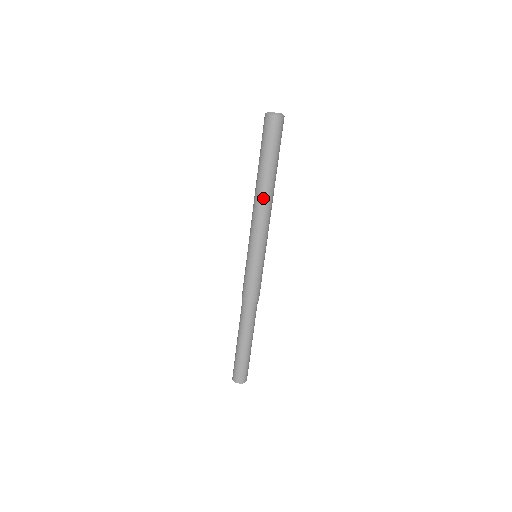
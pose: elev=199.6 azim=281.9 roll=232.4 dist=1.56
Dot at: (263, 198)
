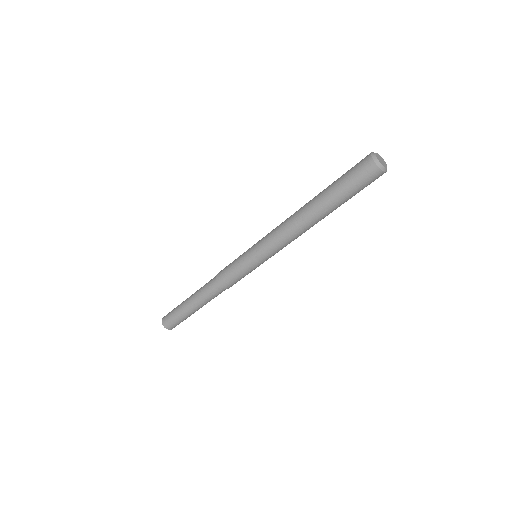
Dot at: (306, 227)
